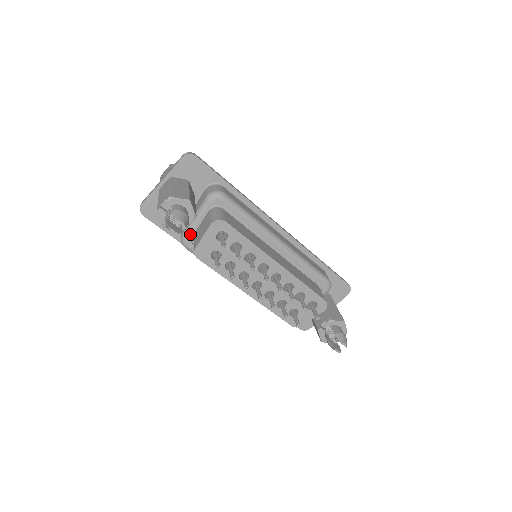
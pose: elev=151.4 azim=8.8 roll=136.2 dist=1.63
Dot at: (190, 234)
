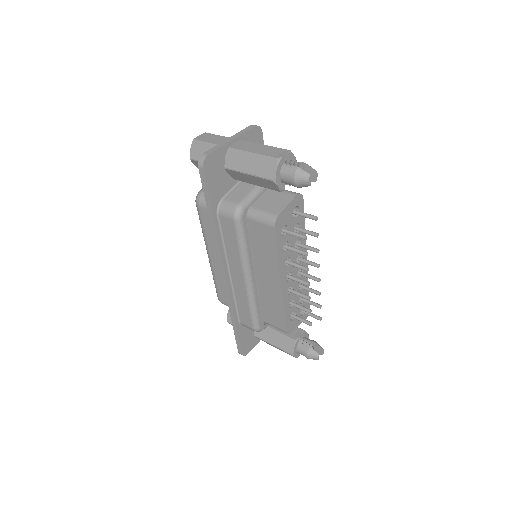
Dot at: (249, 205)
